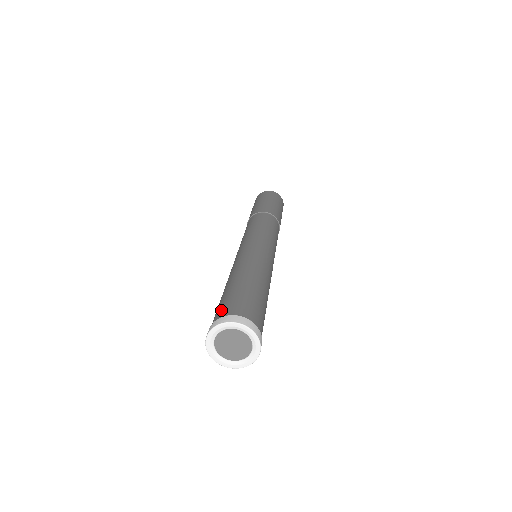
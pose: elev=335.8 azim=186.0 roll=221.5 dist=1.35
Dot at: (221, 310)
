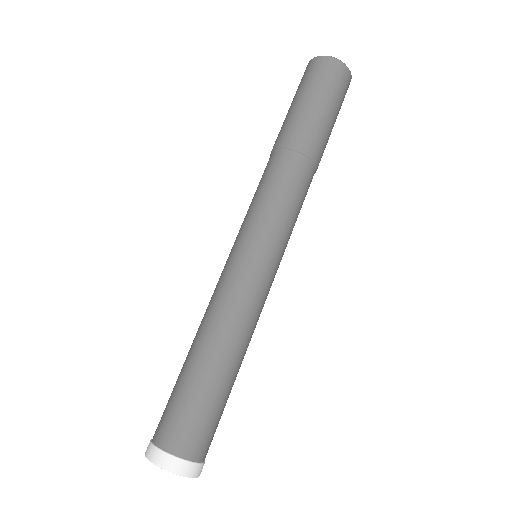
Dot at: occluded
